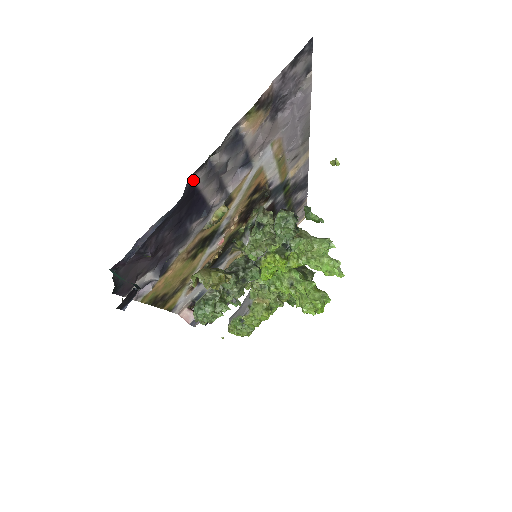
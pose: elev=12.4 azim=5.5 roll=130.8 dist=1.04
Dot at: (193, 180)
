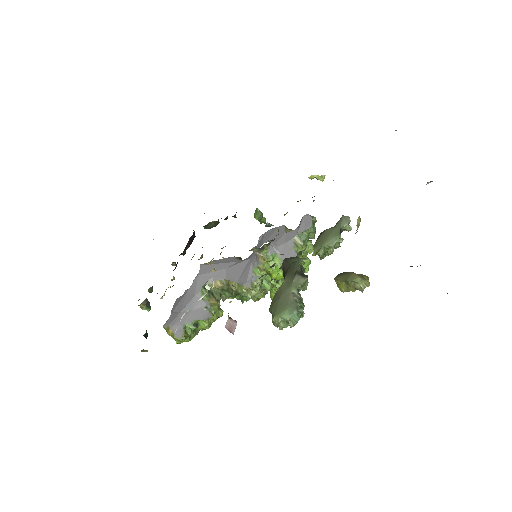
Dot at: occluded
